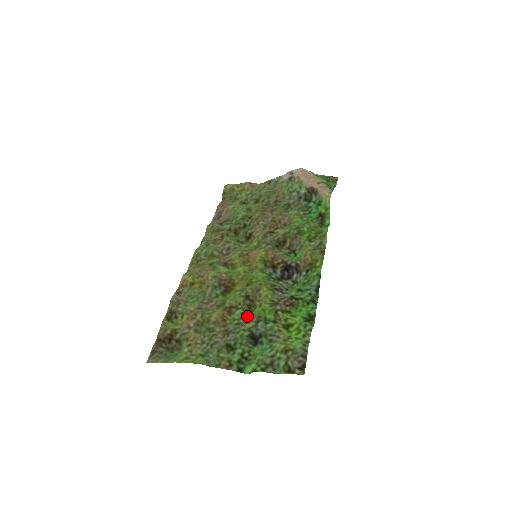
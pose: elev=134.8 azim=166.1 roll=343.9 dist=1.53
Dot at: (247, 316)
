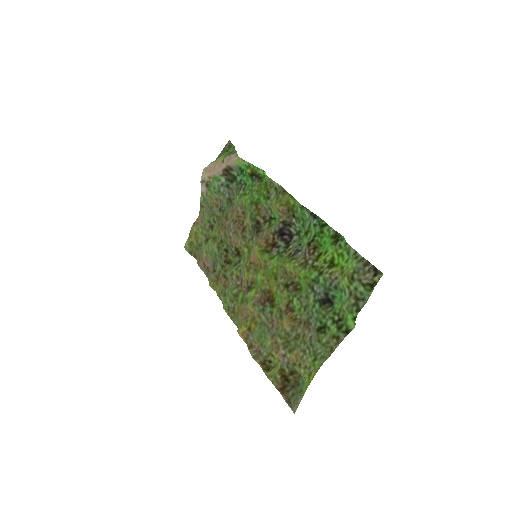
Dot at: (303, 296)
